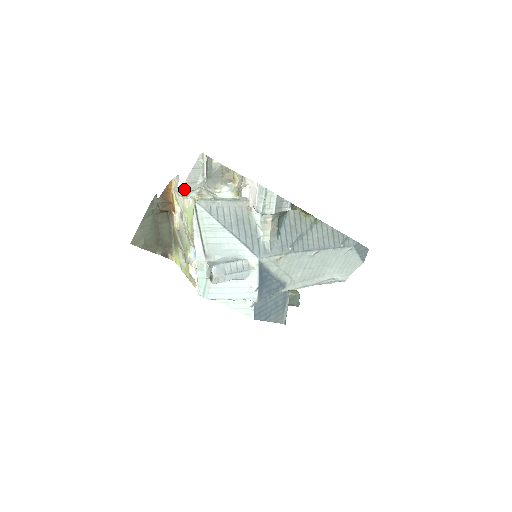
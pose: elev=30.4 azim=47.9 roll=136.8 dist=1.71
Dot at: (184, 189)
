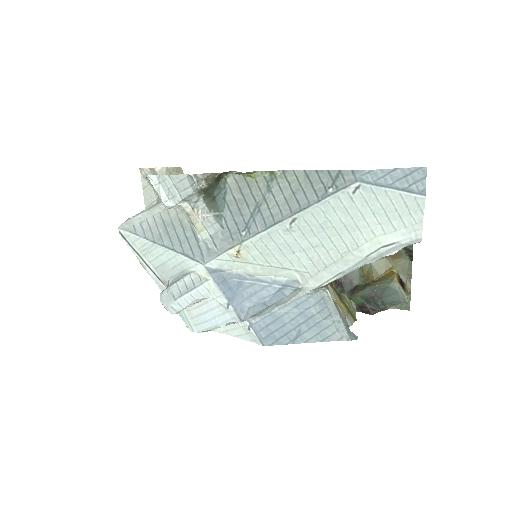
Dot at: occluded
